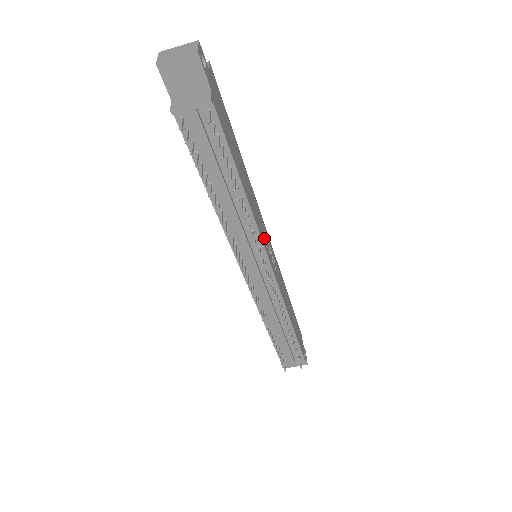
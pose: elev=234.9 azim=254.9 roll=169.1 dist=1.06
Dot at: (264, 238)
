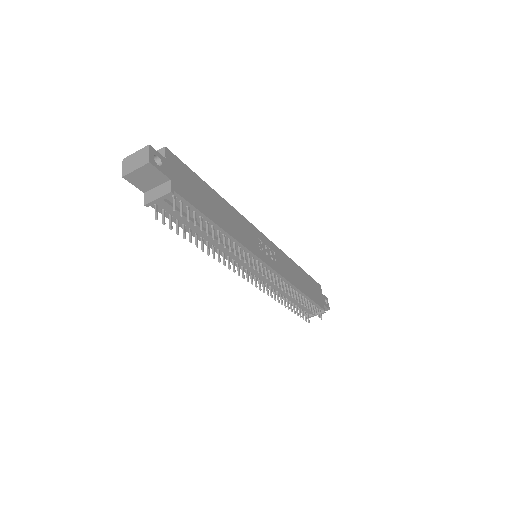
Dot at: (257, 246)
